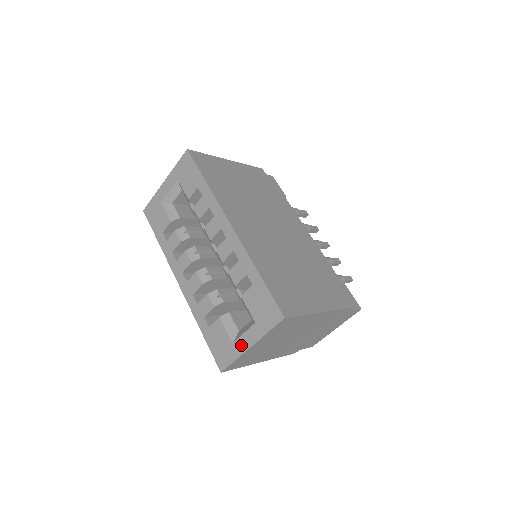
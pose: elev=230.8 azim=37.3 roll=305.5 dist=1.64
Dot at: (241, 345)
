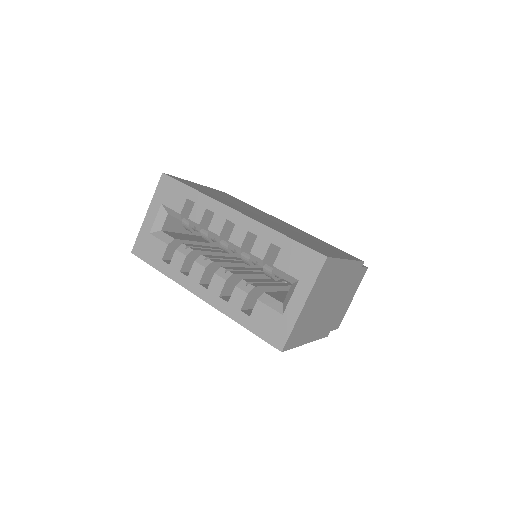
Dot at: (293, 310)
